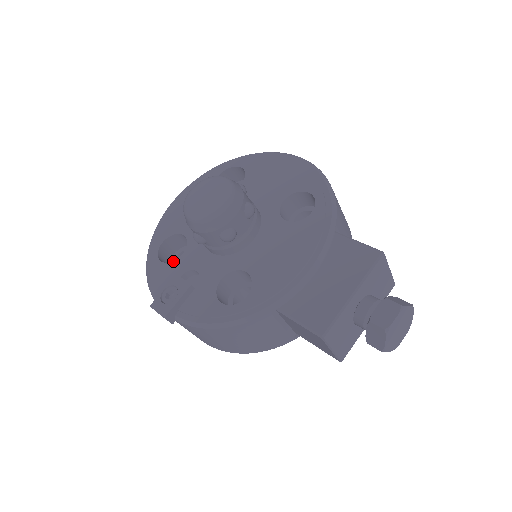
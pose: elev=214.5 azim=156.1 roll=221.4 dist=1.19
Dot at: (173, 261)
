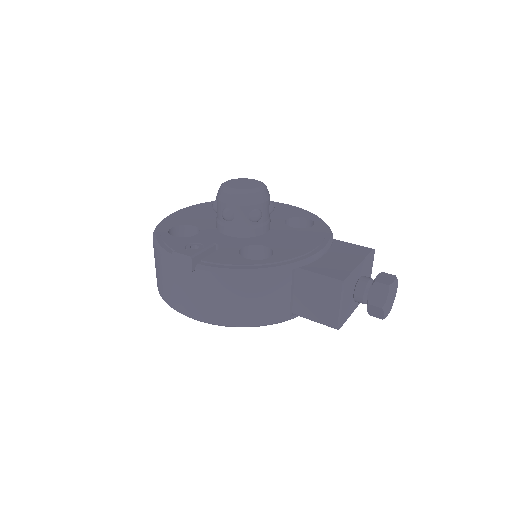
Dot at: (187, 237)
